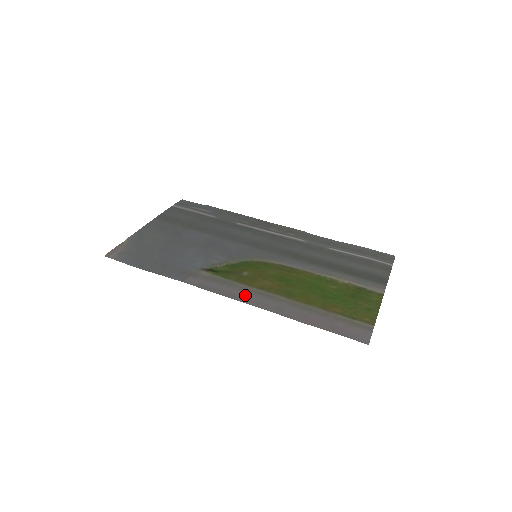
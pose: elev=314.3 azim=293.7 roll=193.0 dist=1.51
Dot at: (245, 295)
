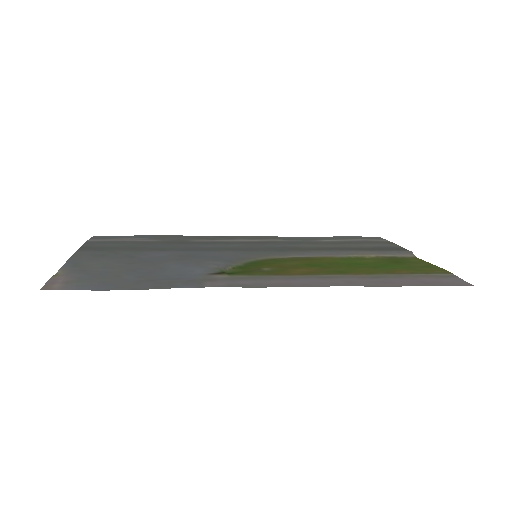
Dot at: (298, 281)
